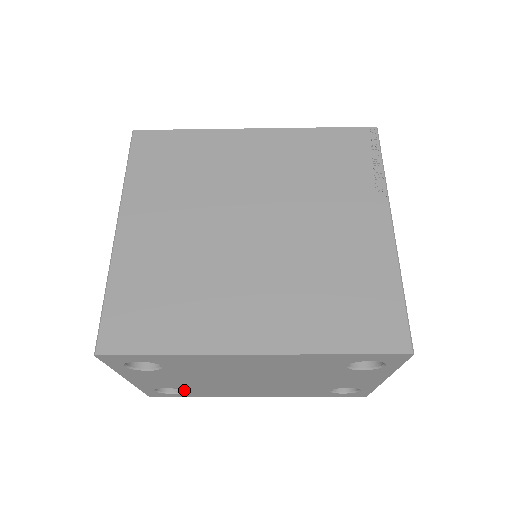
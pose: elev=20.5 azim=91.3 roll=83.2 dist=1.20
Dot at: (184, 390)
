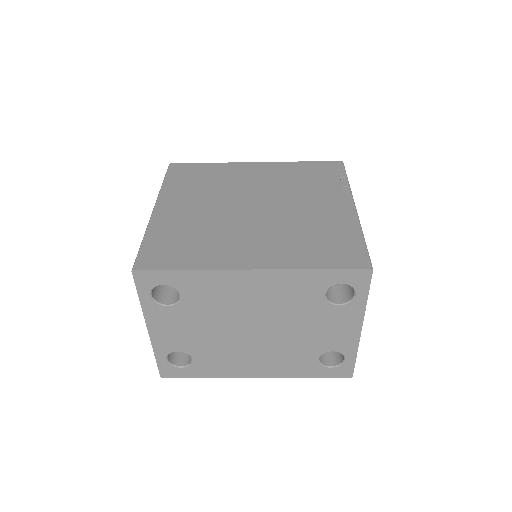
Dot at: (192, 358)
